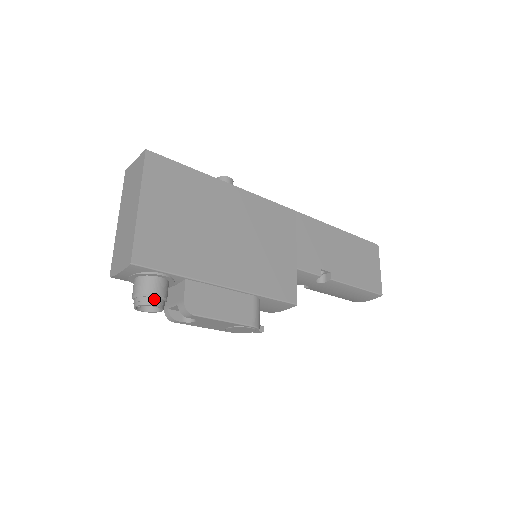
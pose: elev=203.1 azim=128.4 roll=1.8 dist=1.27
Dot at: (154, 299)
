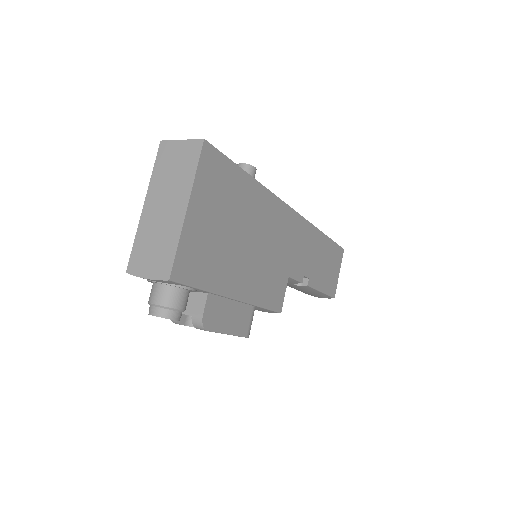
Dot at: (177, 313)
